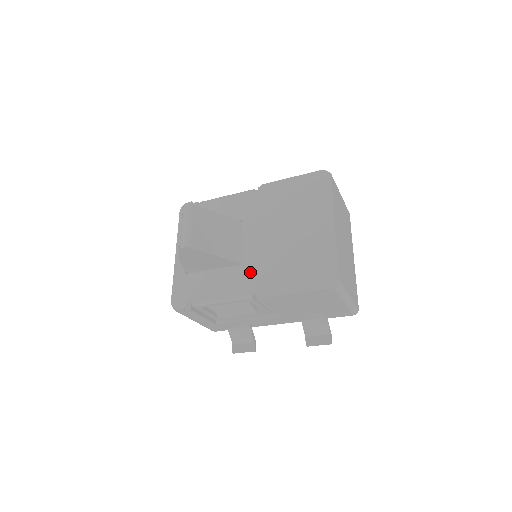
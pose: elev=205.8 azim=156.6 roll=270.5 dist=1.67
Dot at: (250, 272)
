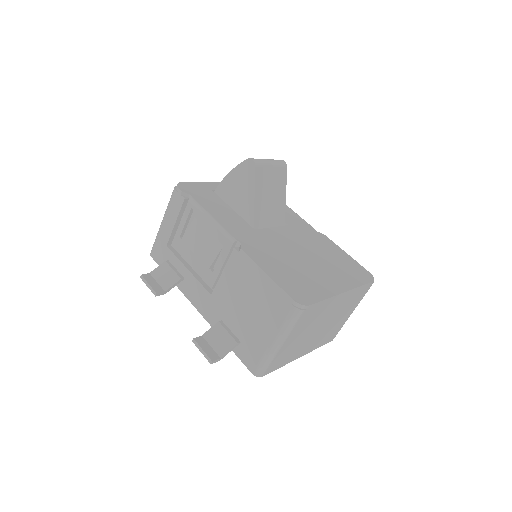
Dot at: (254, 236)
